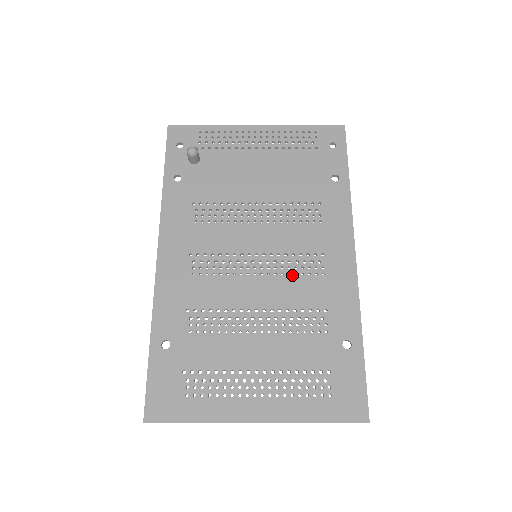
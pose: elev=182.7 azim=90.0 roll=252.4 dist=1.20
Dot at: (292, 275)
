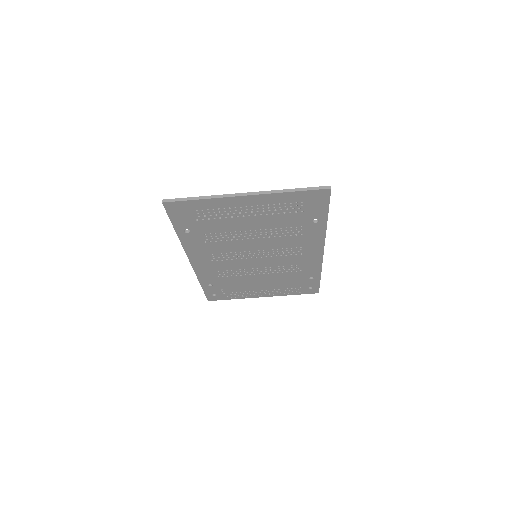
Dot at: occluded
